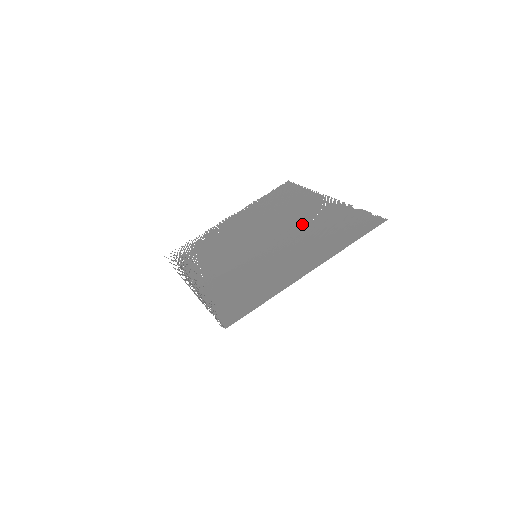
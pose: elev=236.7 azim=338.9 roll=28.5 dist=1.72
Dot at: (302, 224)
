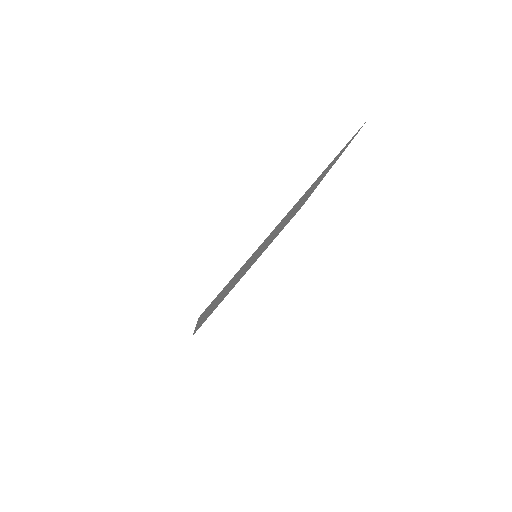
Dot at: occluded
